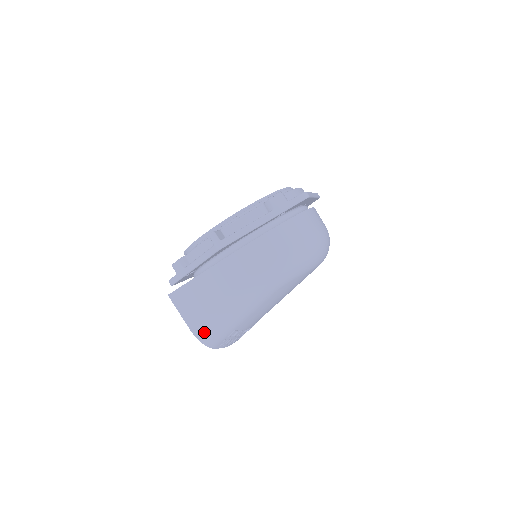
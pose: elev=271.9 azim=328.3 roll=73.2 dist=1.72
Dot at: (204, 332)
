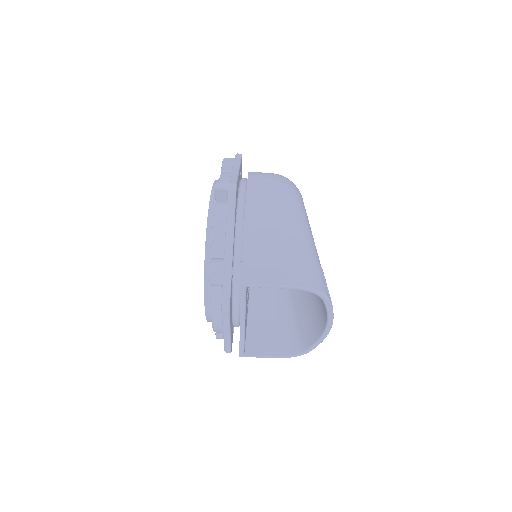
Dot at: (306, 276)
